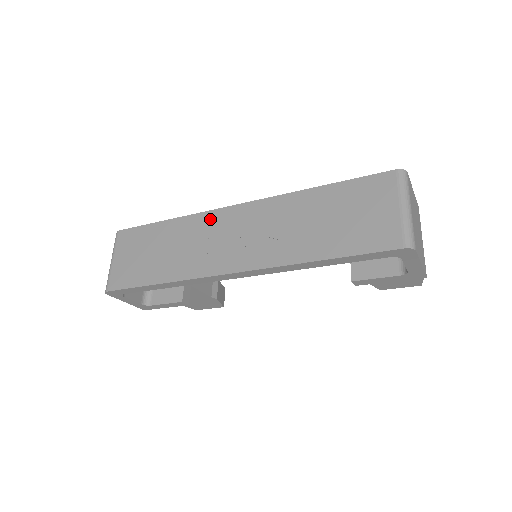
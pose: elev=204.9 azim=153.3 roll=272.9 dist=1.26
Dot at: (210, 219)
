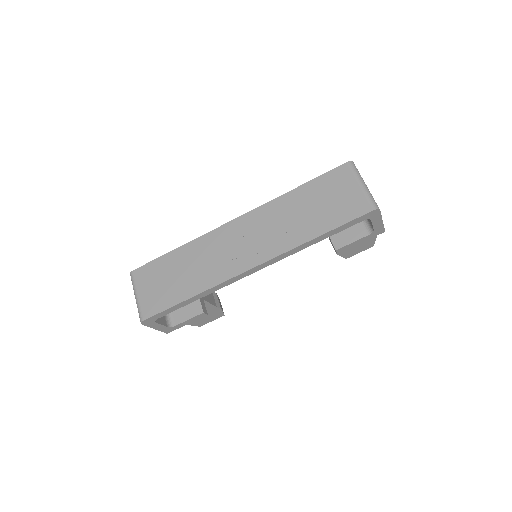
Dot at: (216, 236)
